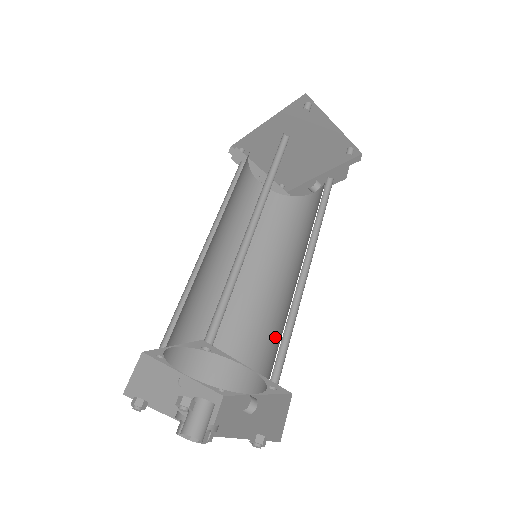
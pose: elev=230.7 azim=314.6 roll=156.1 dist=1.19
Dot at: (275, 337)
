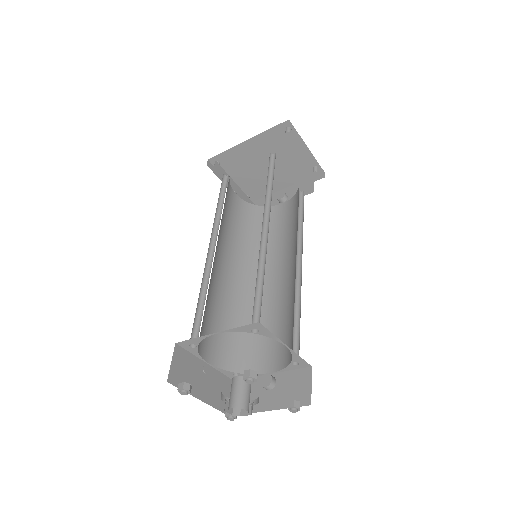
Dot at: (279, 324)
